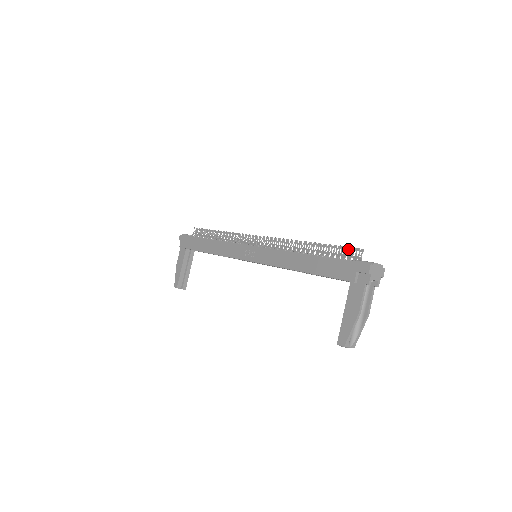
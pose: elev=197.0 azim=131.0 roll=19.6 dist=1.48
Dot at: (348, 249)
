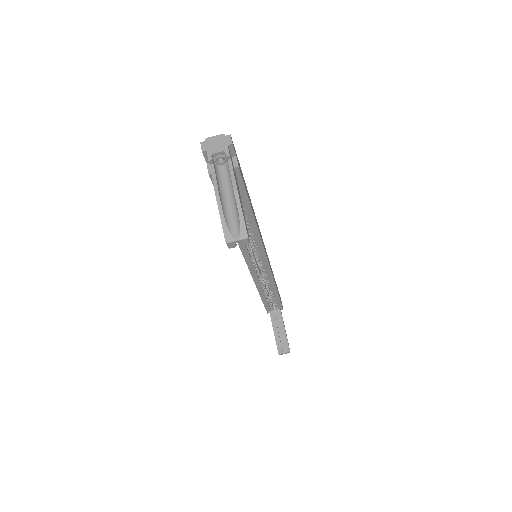
Dot at: occluded
